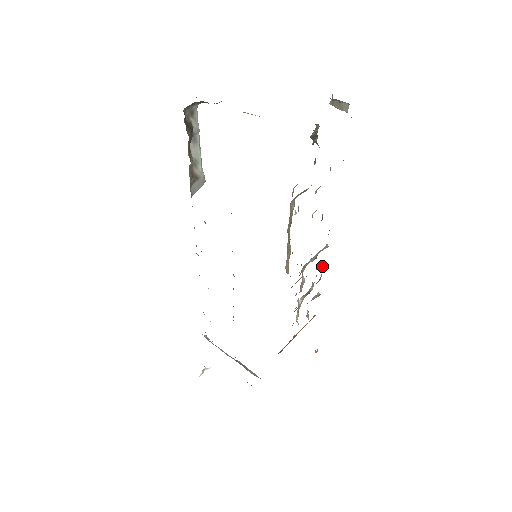
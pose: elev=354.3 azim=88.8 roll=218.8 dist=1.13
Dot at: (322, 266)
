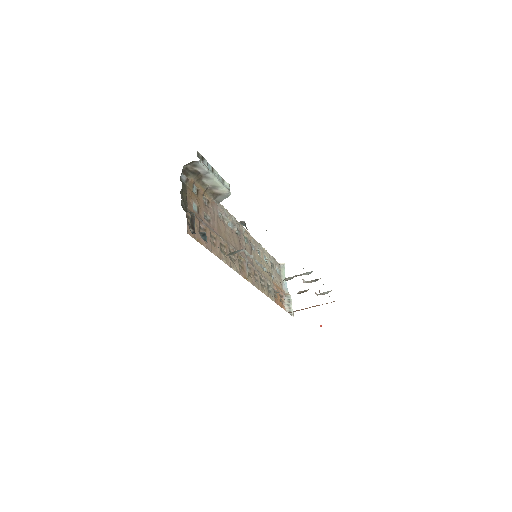
Dot at: (312, 281)
